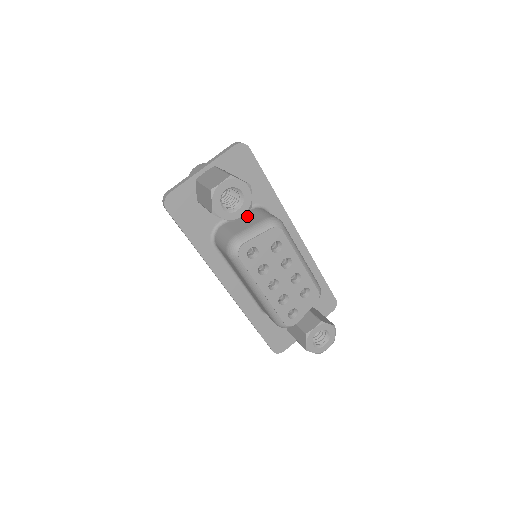
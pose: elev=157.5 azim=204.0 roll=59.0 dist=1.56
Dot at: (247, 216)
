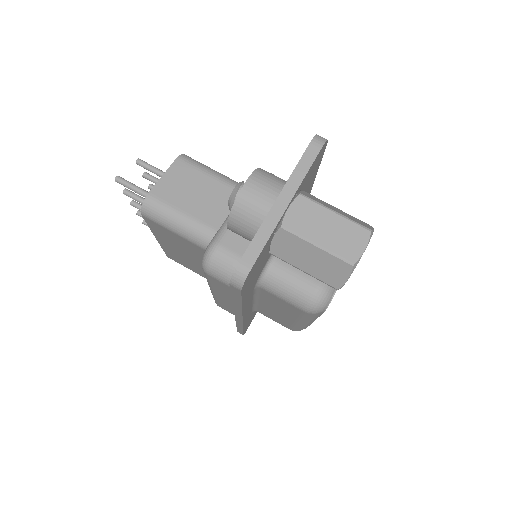
Dot at: occluded
